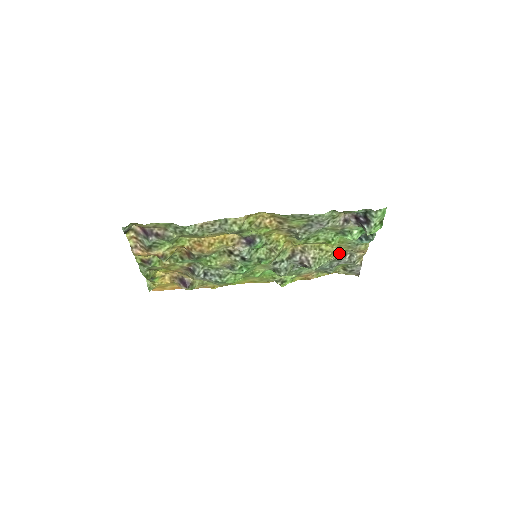
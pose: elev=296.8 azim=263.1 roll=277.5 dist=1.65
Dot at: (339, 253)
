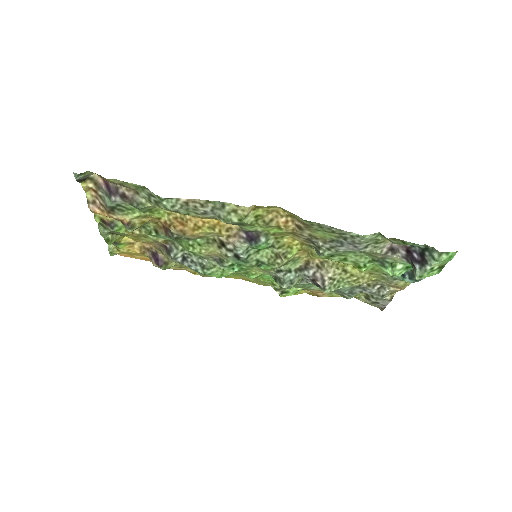
Dot at: (367, 281)
